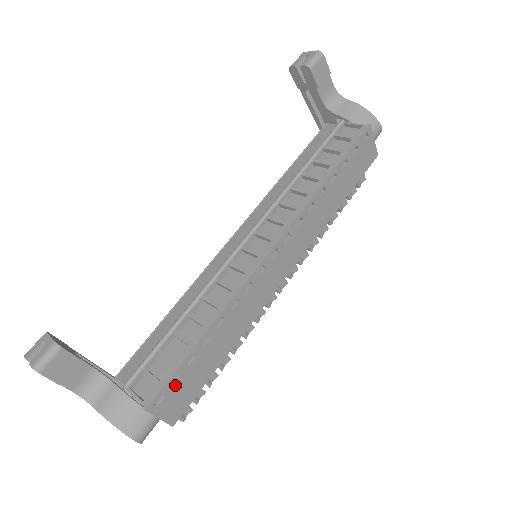
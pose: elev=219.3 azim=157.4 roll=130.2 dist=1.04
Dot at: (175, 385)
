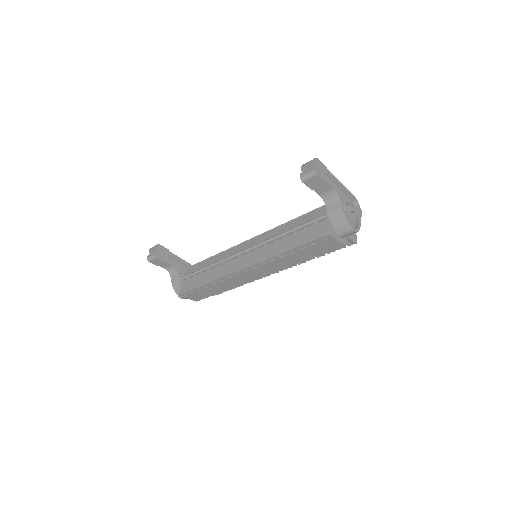
Dot at: (193, 293)
